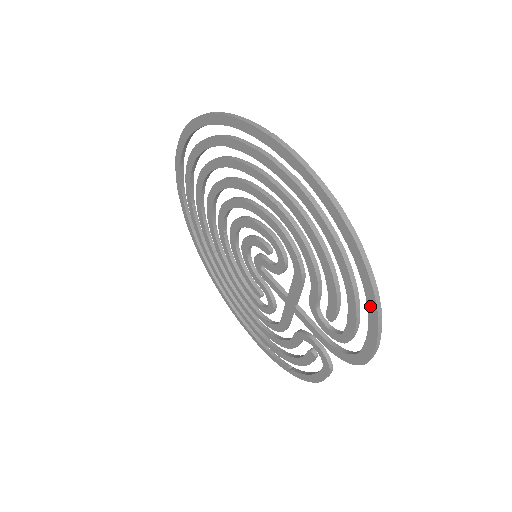
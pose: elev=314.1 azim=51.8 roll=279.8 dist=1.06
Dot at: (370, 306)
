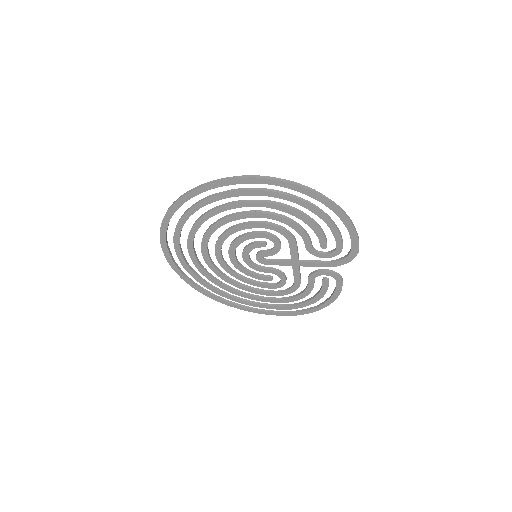
Dot at: (342, 218)
